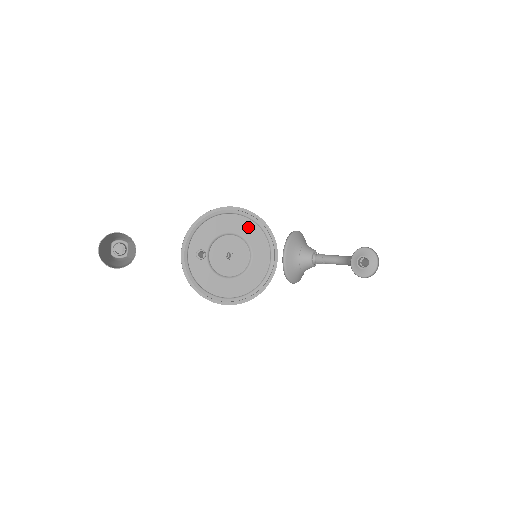
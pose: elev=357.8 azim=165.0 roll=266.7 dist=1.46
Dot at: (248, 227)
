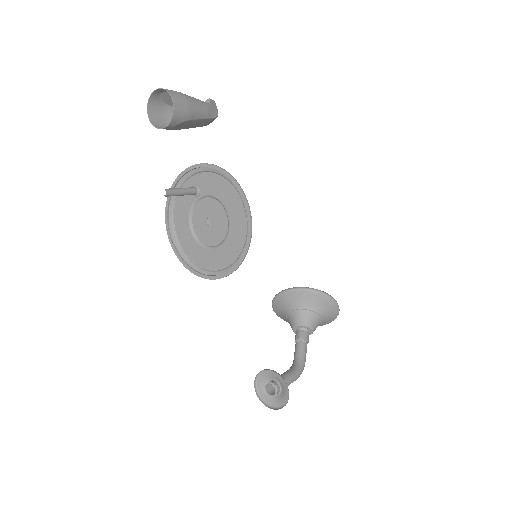
Dot at: (240, 227)
